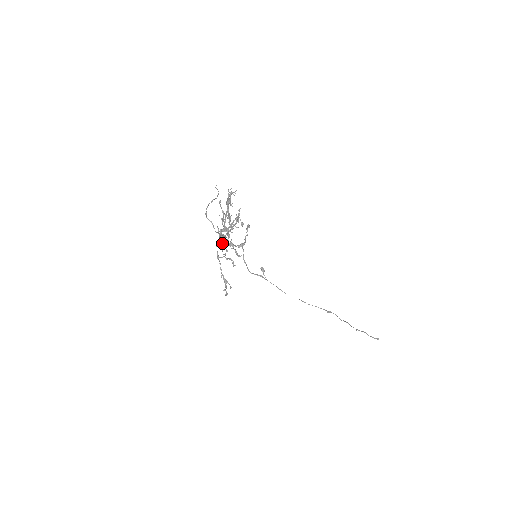
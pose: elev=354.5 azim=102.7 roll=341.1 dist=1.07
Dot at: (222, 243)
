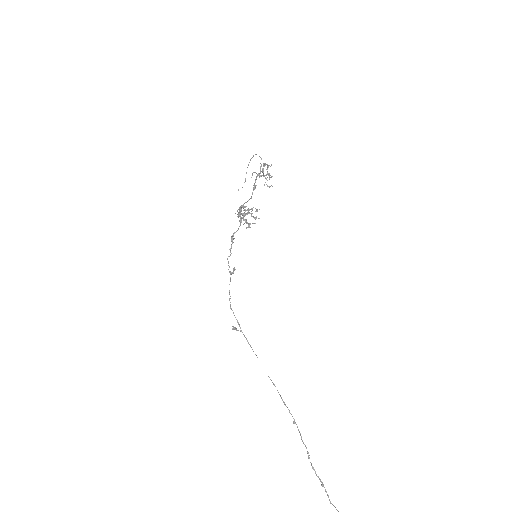
Dot at: (263, 172)
